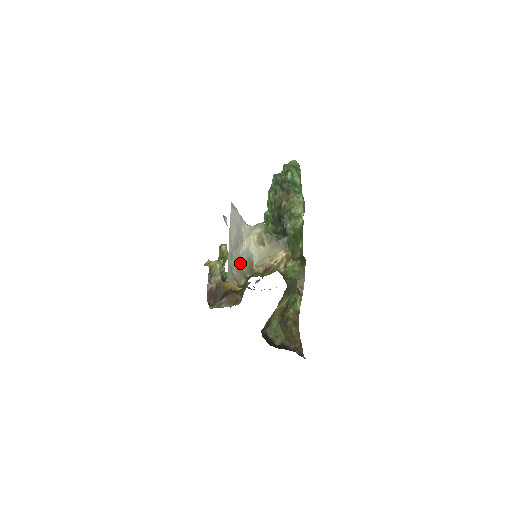
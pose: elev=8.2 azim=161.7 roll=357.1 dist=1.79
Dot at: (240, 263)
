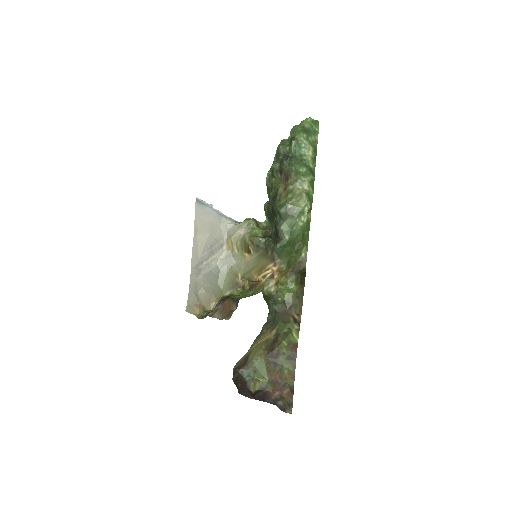
Dot at: (215, 277)
